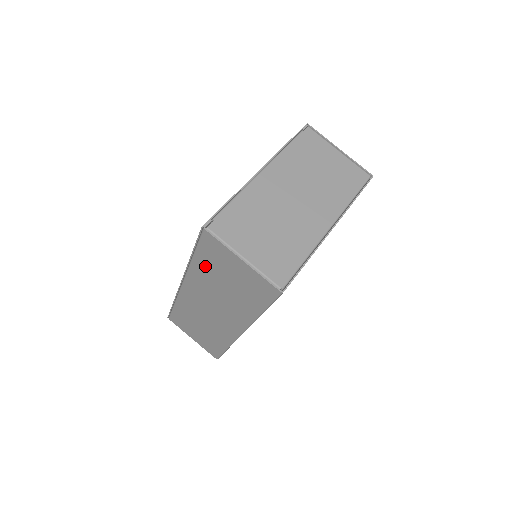
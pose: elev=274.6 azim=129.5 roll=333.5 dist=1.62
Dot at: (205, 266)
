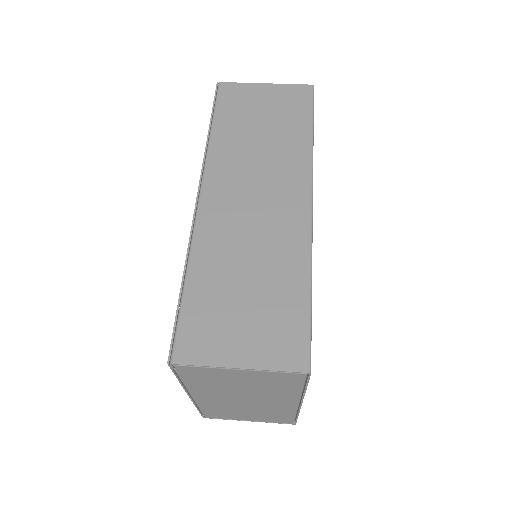
Dot at: (229, 127)
